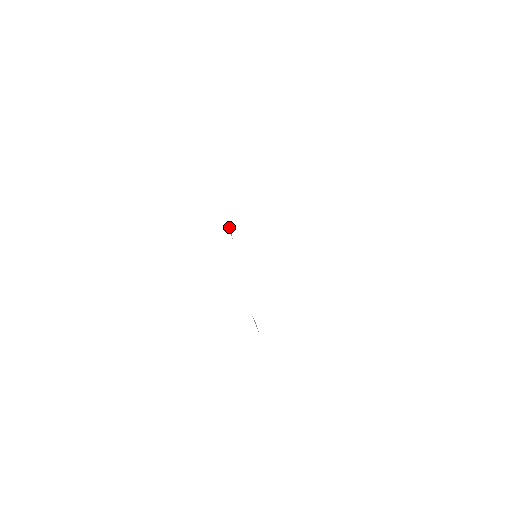
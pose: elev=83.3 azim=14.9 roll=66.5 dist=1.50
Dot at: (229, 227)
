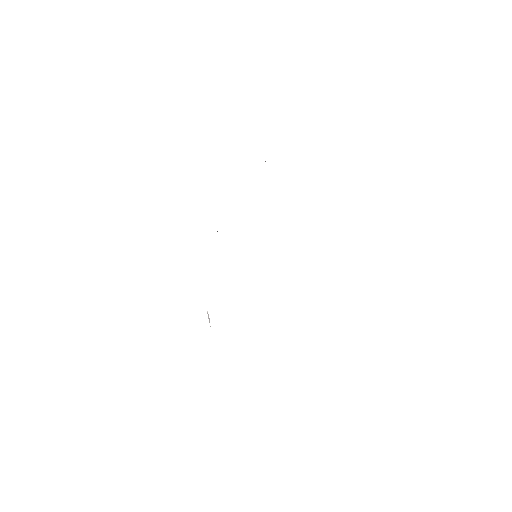
Dot at: occluded
